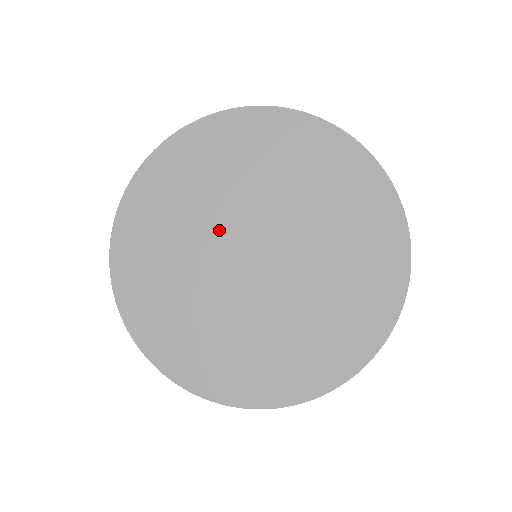
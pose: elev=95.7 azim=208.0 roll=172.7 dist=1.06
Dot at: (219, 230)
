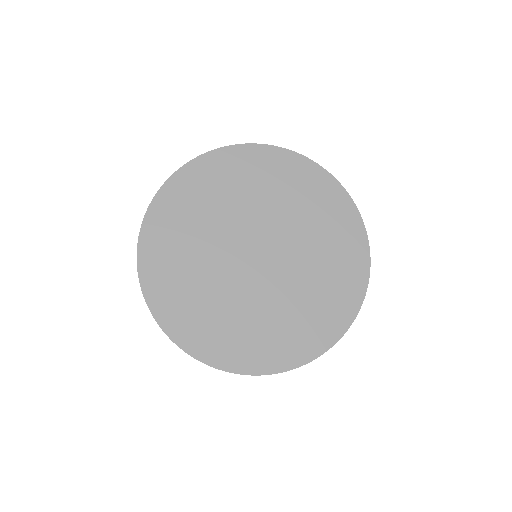
Dot at: (223, 260)
